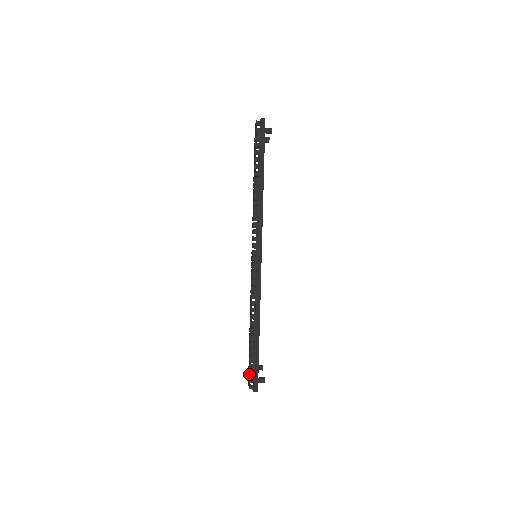
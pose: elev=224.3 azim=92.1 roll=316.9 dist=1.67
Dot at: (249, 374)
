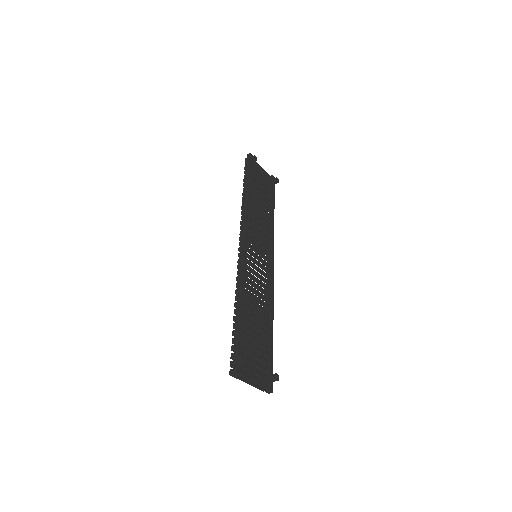
Dot at: (230, 357)
